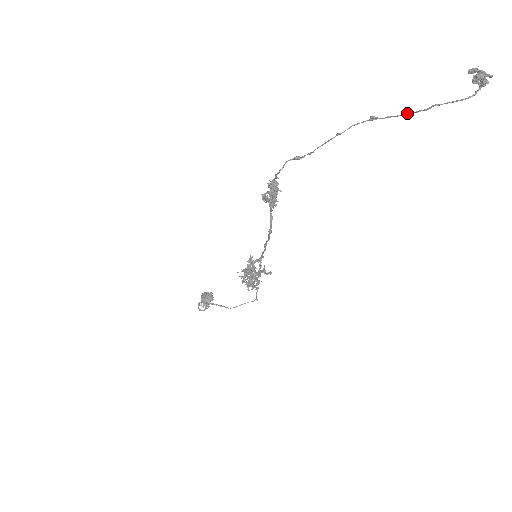
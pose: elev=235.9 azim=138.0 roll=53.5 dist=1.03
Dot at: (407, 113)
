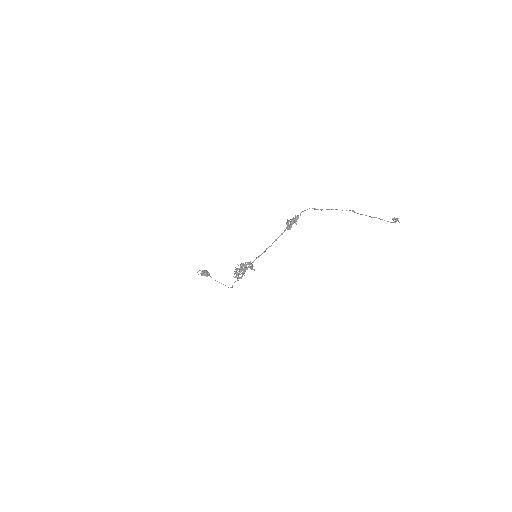
Dot at: (365, 215)
